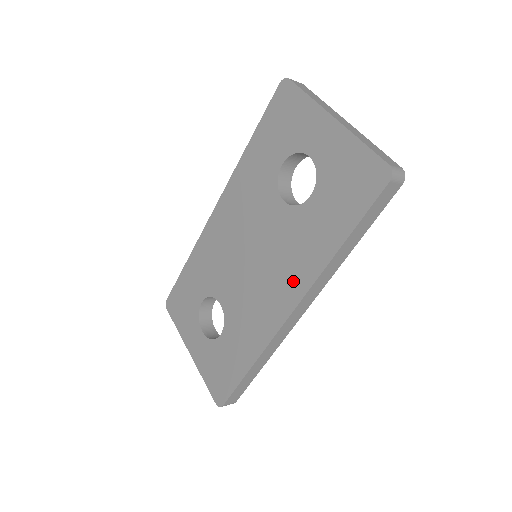
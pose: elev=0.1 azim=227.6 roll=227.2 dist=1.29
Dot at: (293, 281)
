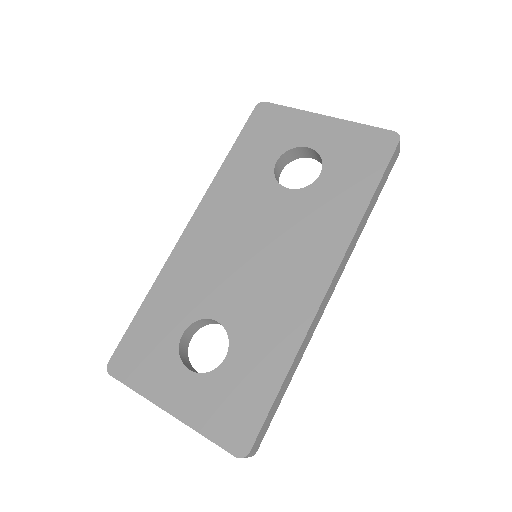
Dot at: (323, 251)
